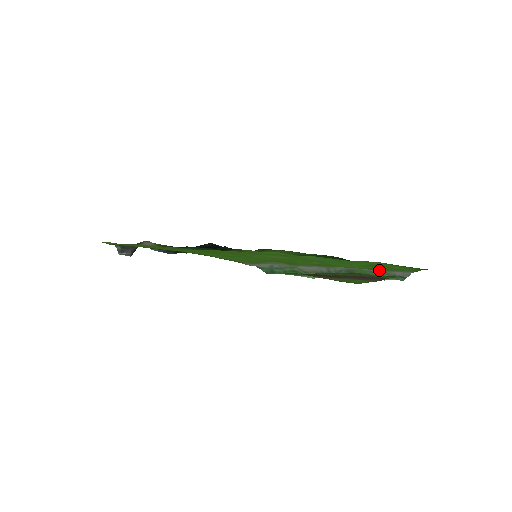
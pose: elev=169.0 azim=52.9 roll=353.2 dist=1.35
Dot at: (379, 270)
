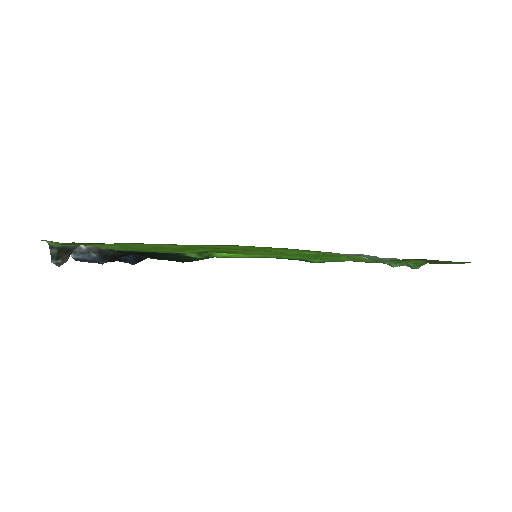
Dot at: occluded
